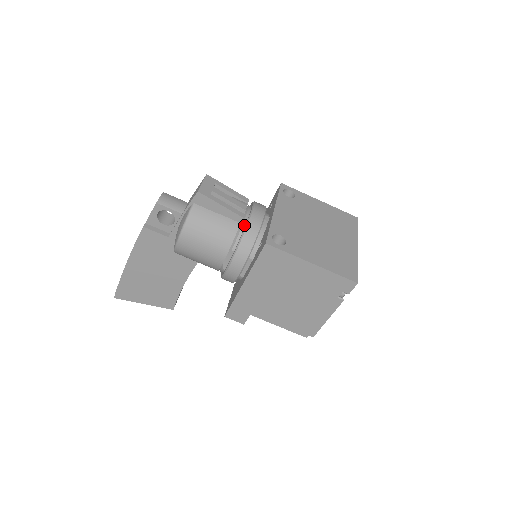
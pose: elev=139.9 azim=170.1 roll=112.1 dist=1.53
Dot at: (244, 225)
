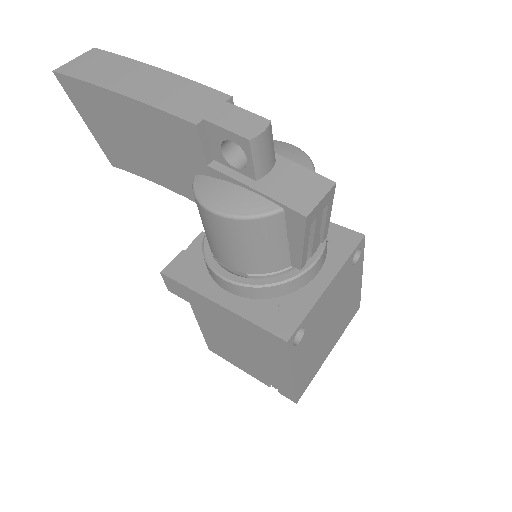
Dot at: (291, 270)
